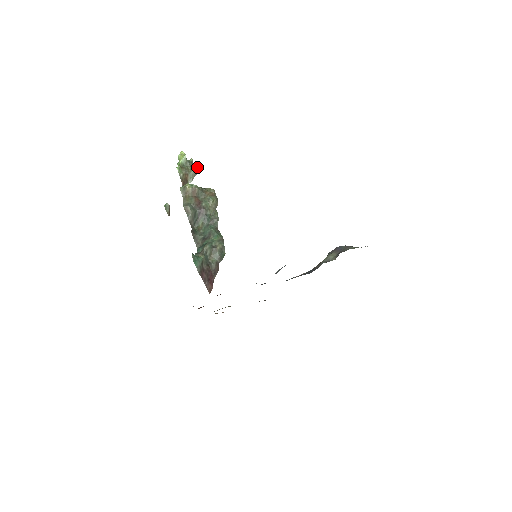
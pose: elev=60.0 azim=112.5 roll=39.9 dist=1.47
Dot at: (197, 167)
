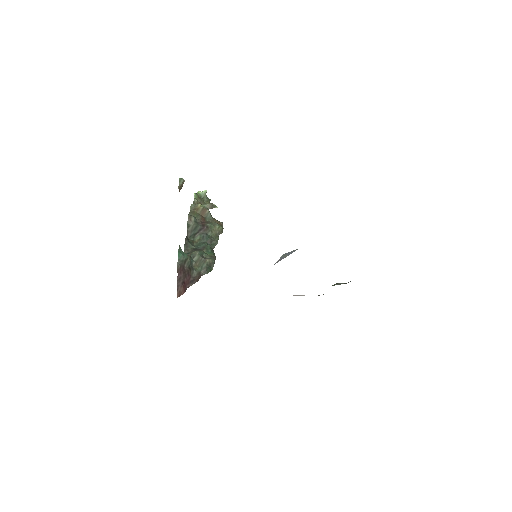
Dot at: occluded
